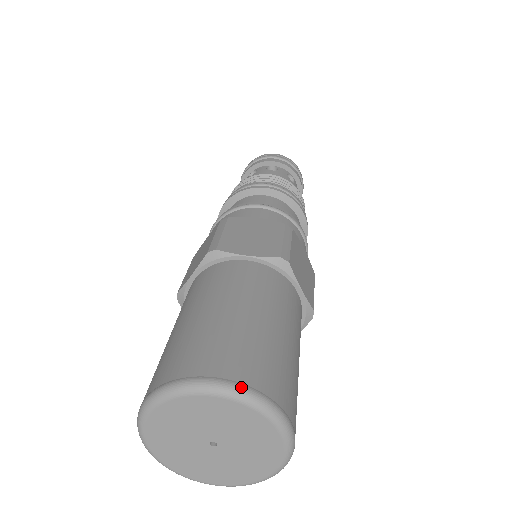
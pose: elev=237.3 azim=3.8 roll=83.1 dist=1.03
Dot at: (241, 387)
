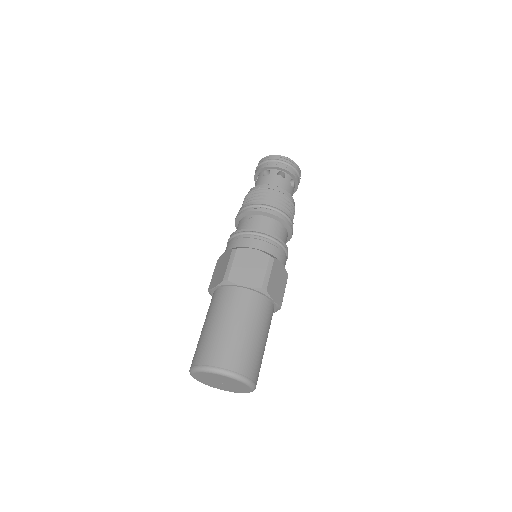
Dot at: (255, 385)
